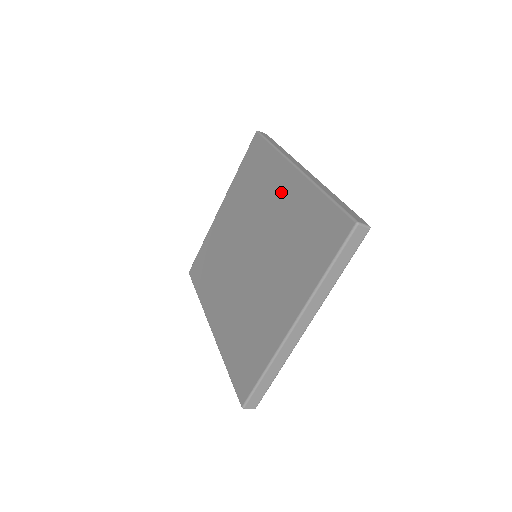
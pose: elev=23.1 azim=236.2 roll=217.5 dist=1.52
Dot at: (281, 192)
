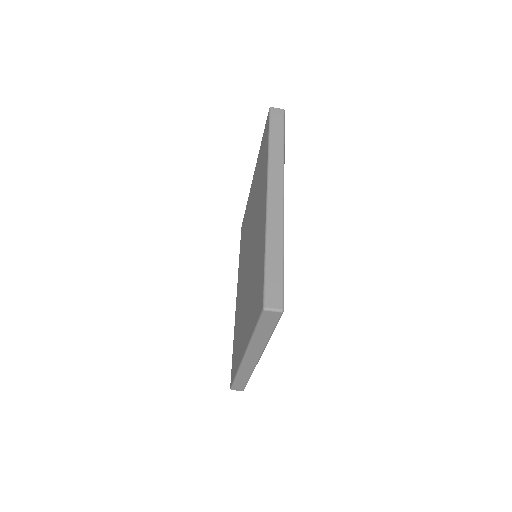
Dot at: (260, 210)
